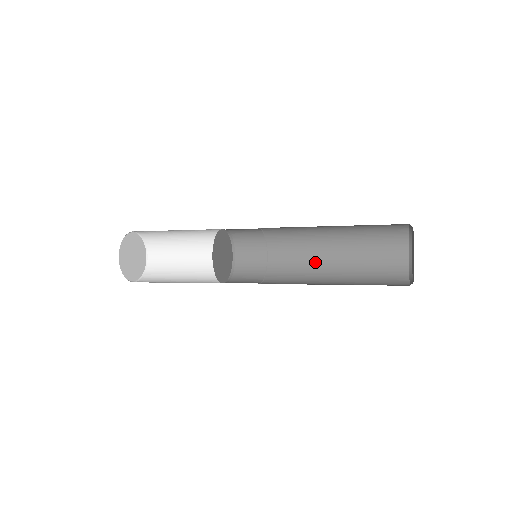
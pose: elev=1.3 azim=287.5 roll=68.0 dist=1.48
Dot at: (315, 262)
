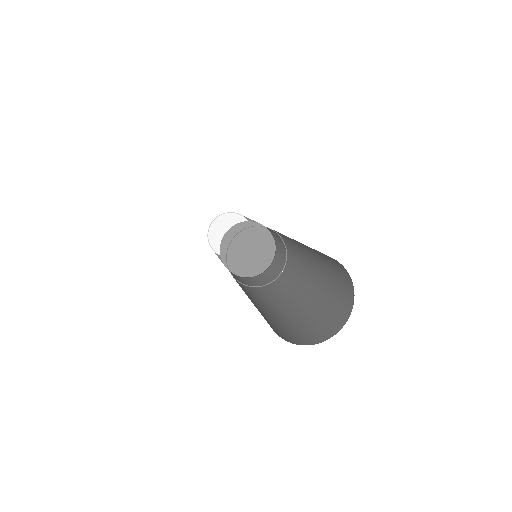
Dot at: (301, 283)
